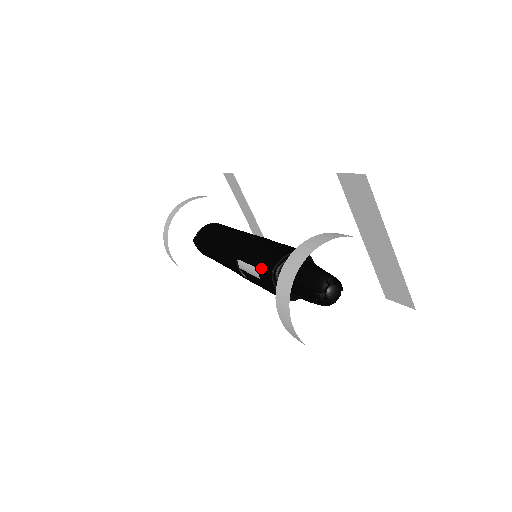
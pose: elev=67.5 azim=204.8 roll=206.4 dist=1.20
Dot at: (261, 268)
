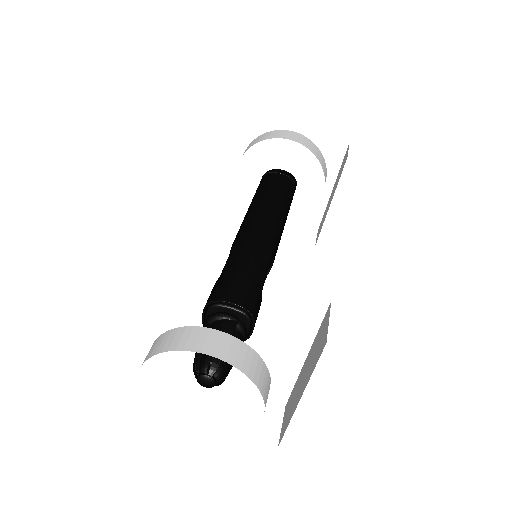
Dot at: (216, 285)
